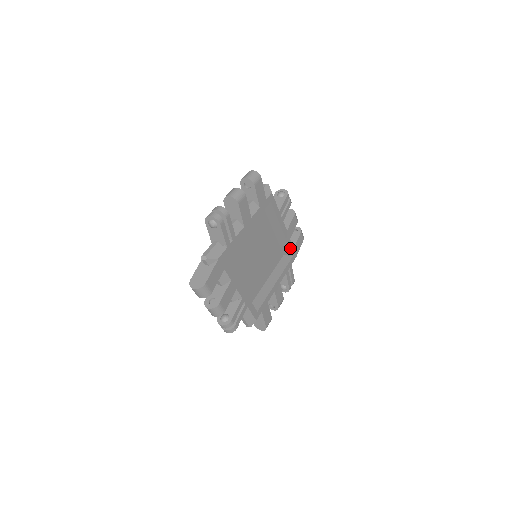
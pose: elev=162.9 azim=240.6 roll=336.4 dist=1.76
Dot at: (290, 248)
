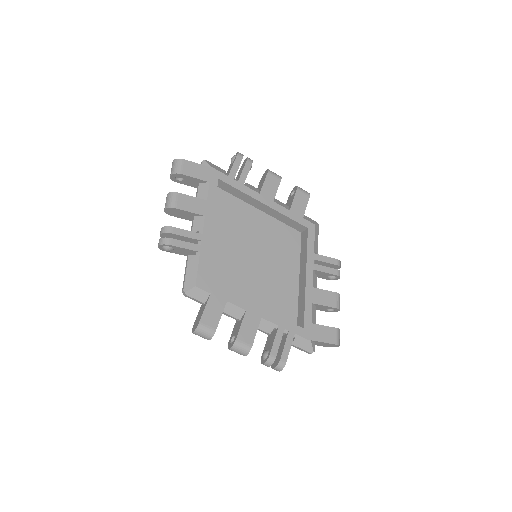
Dot at: (306, 313)
